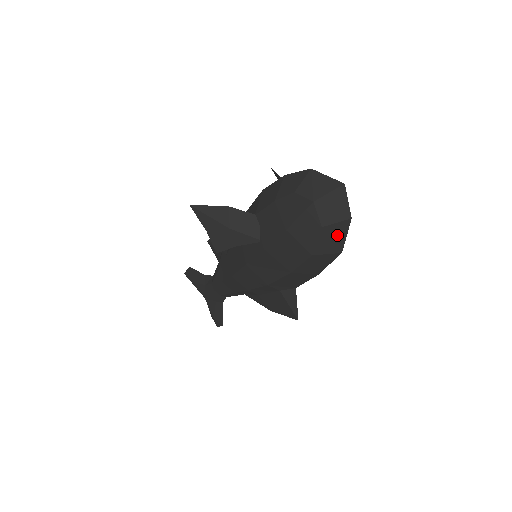
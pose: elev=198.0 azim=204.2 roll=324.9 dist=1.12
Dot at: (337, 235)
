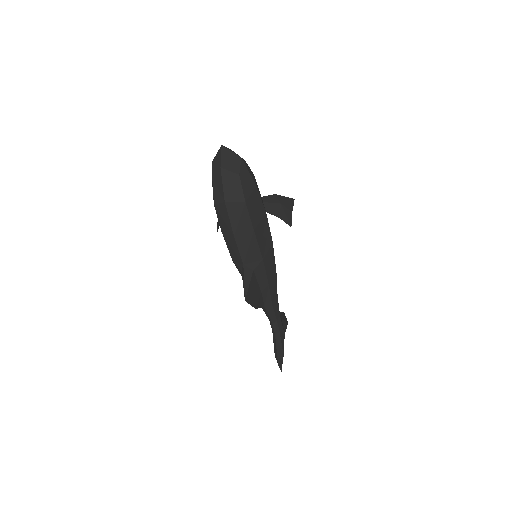
Dot at: (219, 184)
